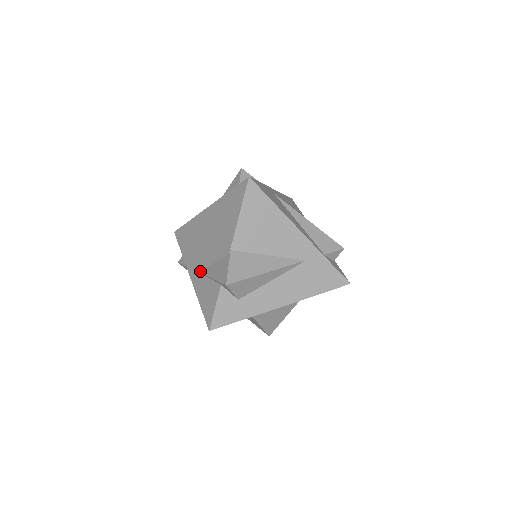
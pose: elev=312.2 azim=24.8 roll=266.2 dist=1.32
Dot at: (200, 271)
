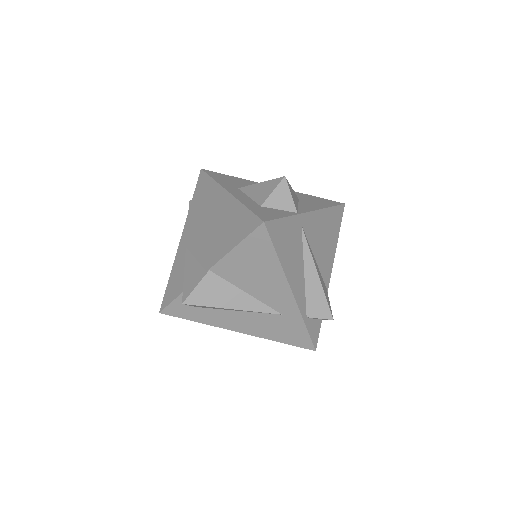
Dot at: (187, 247)
